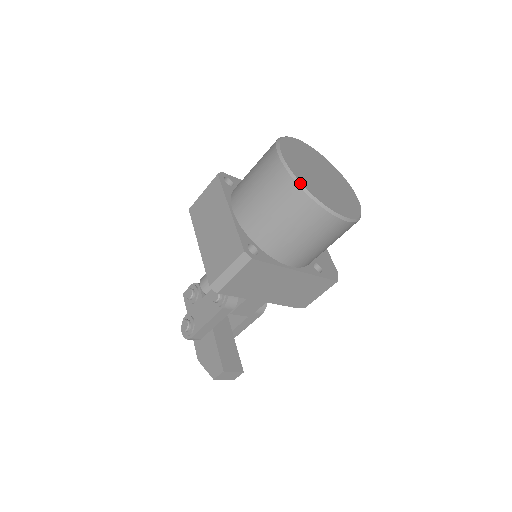
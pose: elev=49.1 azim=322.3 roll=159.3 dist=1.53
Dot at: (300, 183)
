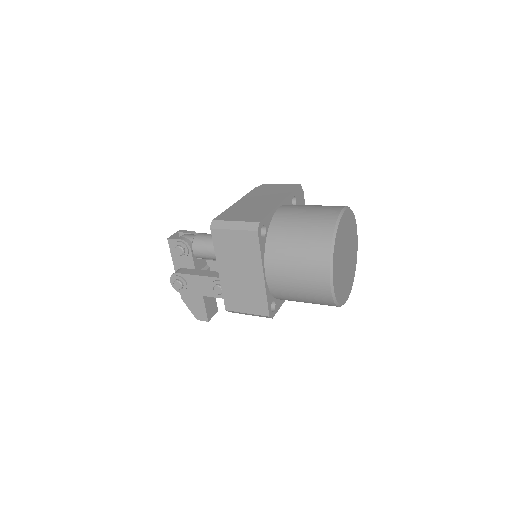
Dot at: (336, 301)
